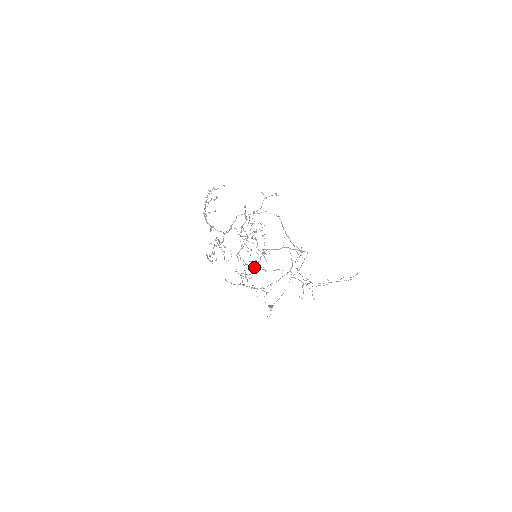
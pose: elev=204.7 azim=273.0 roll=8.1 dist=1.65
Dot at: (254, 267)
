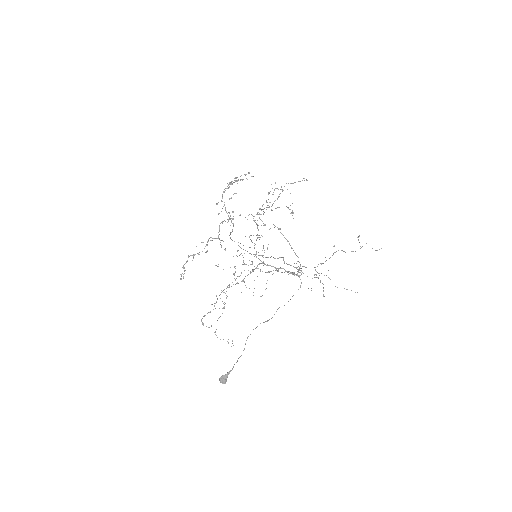
Dot at: occluded
